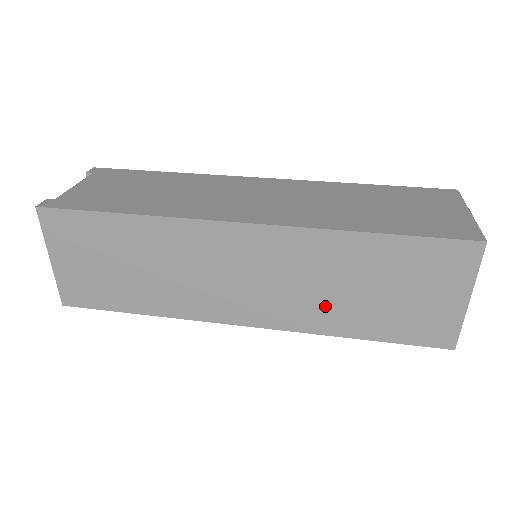
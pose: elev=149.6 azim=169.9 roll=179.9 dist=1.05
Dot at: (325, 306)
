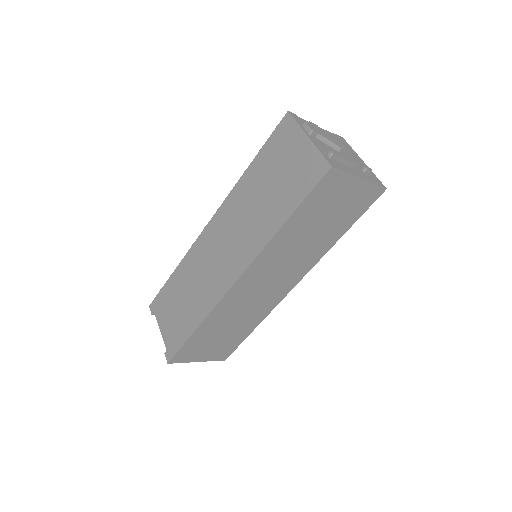
Dot at: (310, 250)
